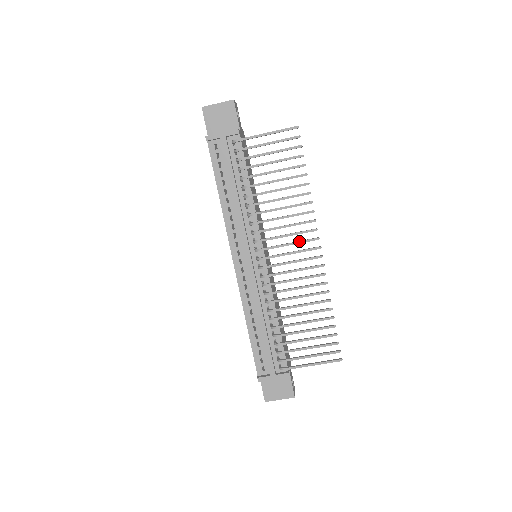
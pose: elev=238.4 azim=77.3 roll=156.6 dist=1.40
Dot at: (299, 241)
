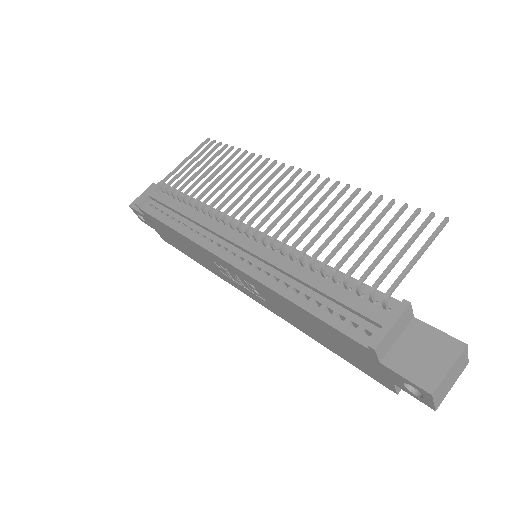
Dot at: (274, 182)
